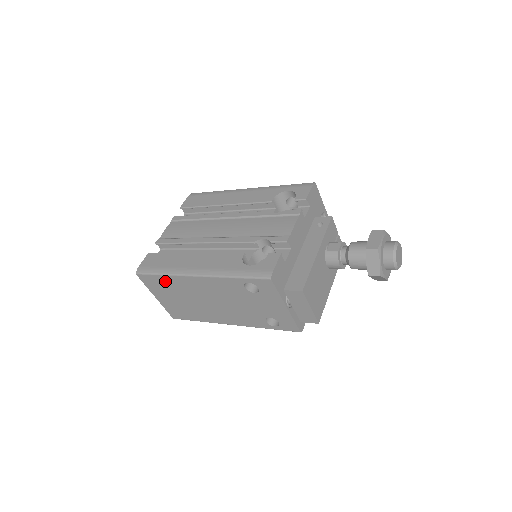
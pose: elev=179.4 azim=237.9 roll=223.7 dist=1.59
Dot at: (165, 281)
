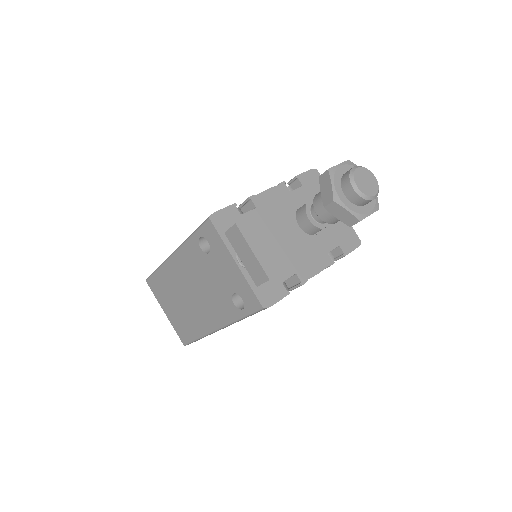
Dot at: (161, 279)
